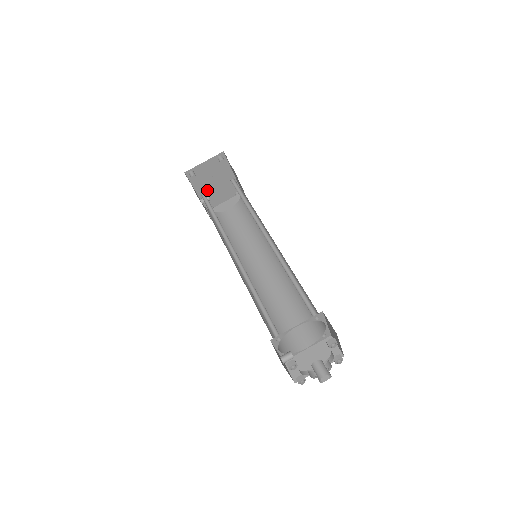
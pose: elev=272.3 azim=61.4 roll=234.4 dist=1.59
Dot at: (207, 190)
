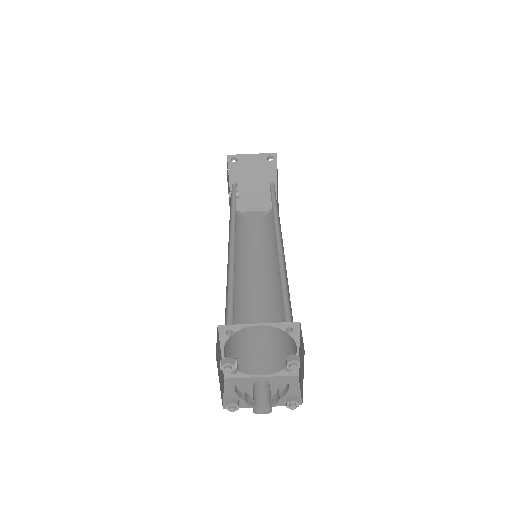
Dot at: (242, 189)
